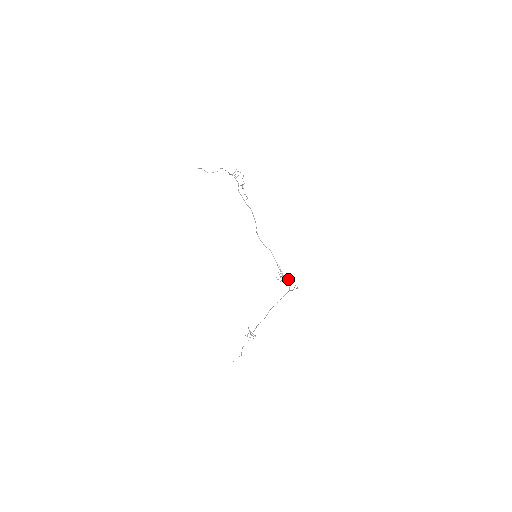
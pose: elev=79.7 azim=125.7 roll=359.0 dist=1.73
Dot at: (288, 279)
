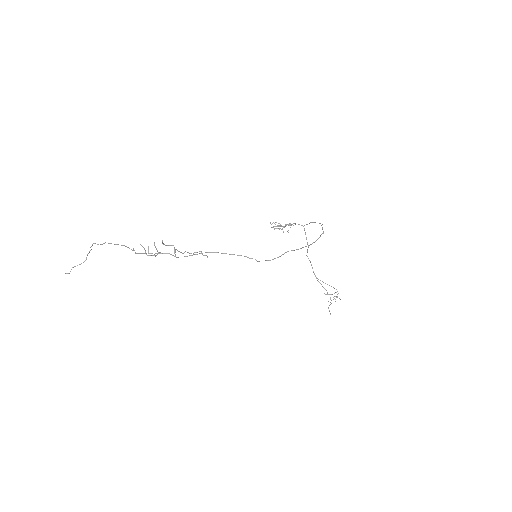
Dot at: occluded
